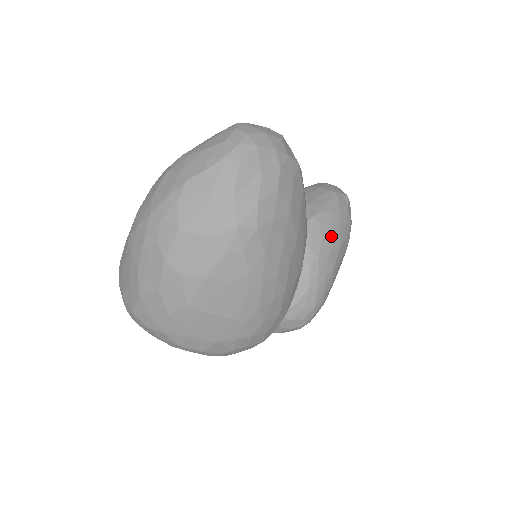
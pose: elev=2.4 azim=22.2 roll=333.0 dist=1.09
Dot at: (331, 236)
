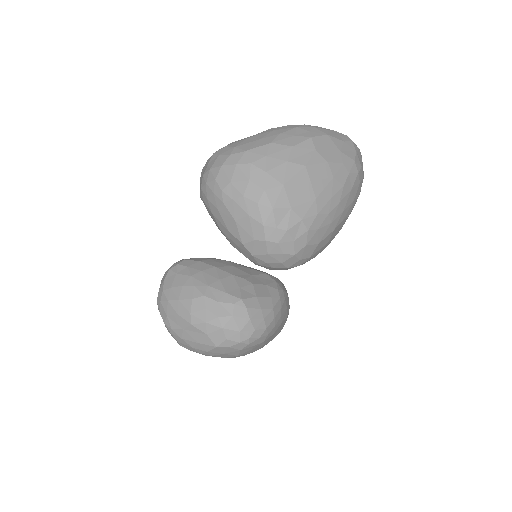
Dot at: (288, 302)
